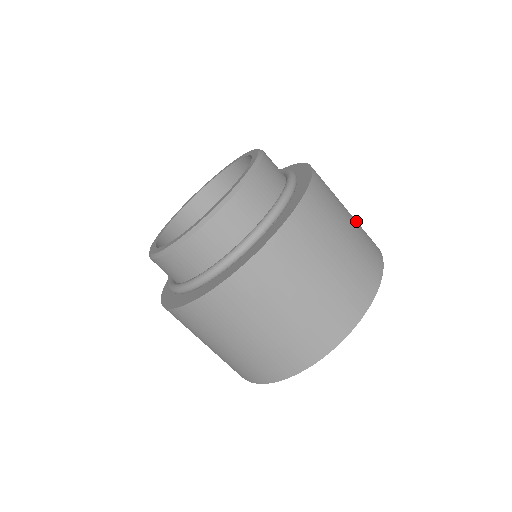
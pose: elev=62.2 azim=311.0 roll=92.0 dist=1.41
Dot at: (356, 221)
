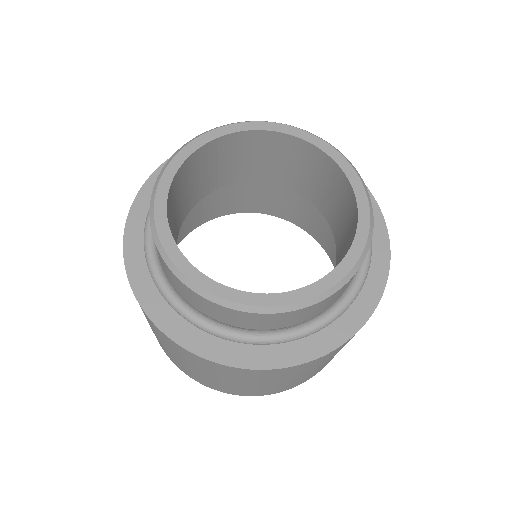
Dot at: occluded
